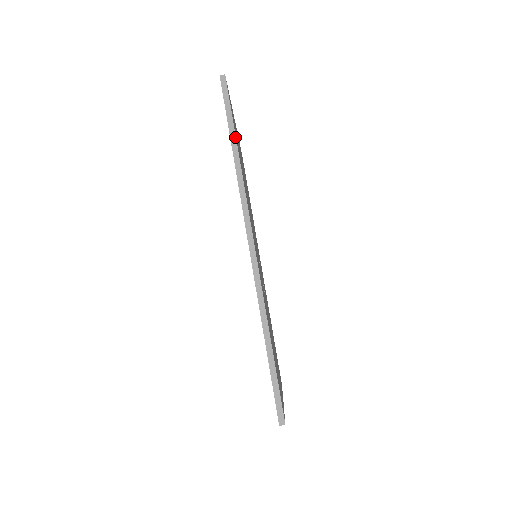
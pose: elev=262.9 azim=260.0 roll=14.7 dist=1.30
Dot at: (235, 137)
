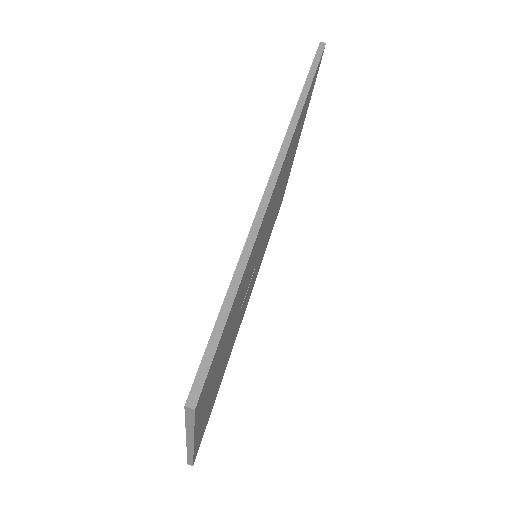
Dot at: (310, 86)
